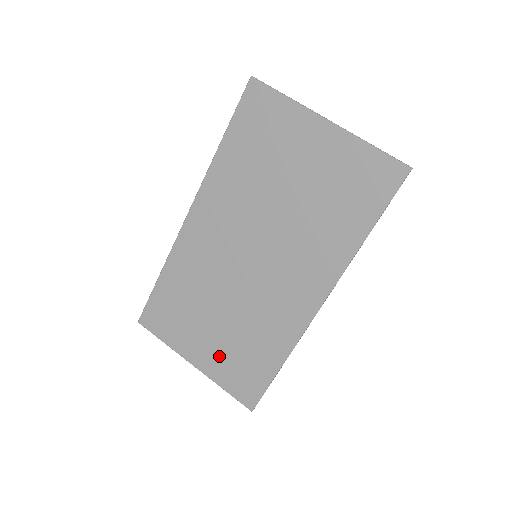
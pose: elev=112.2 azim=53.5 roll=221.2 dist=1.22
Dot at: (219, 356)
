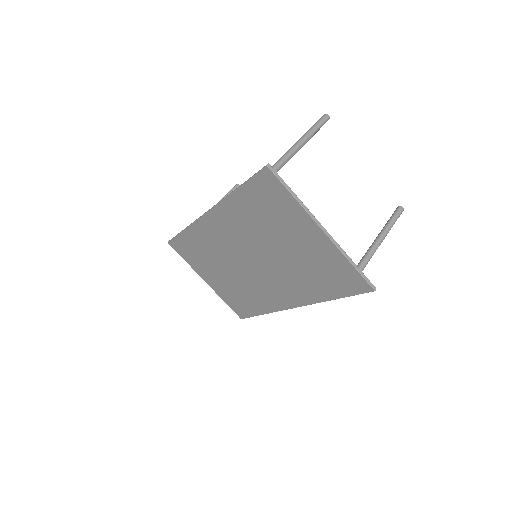
Dot at: (223, 288)
